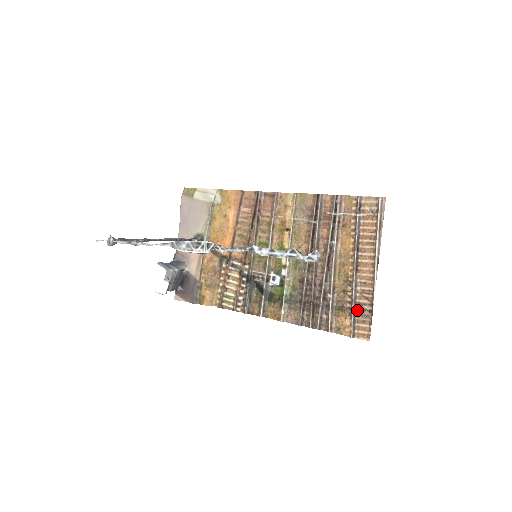
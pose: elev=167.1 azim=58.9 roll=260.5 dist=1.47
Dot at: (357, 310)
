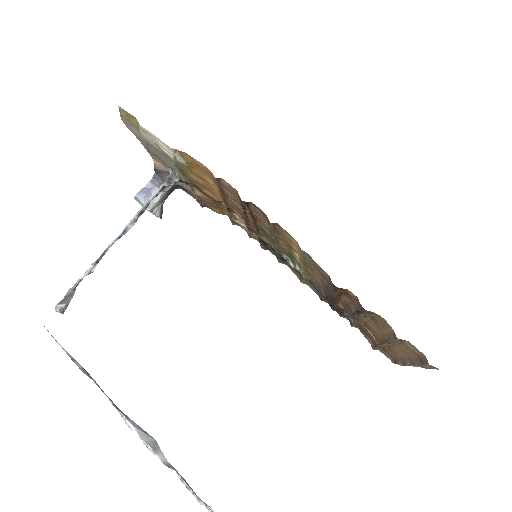
Dot at: (382, 349)
